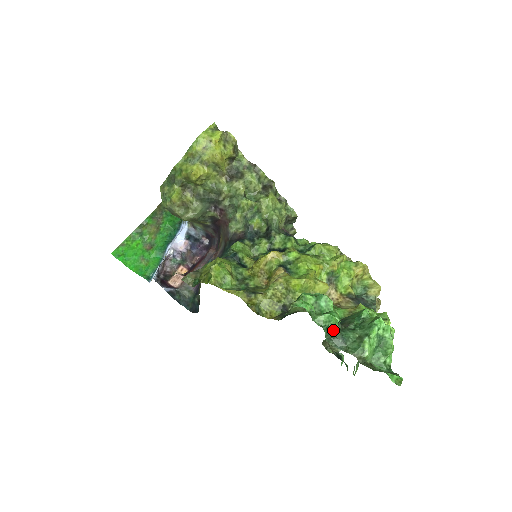
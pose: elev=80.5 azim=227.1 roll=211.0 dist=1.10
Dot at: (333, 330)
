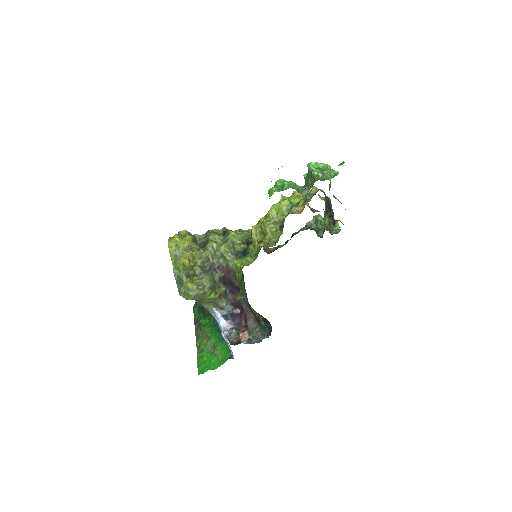
Dot at: (298, 188)
